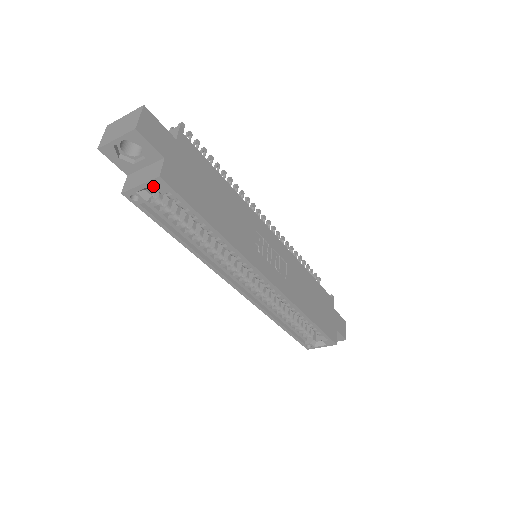
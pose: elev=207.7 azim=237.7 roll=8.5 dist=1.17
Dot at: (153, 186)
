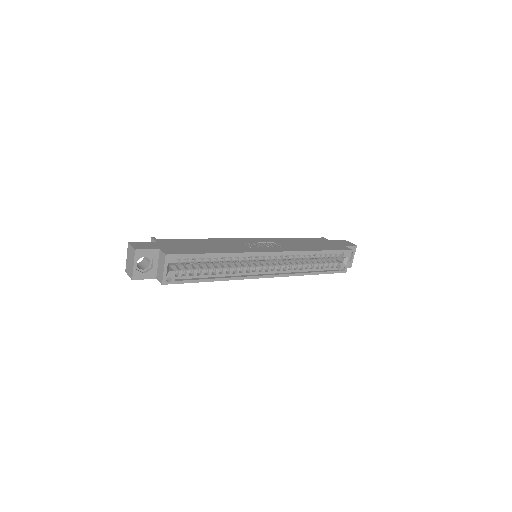
Dot at: (169, 263)
